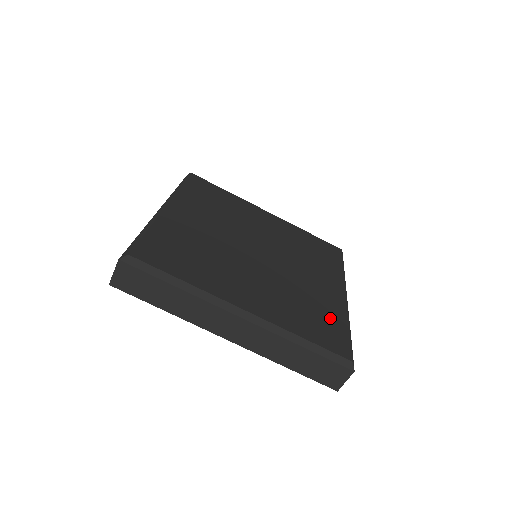
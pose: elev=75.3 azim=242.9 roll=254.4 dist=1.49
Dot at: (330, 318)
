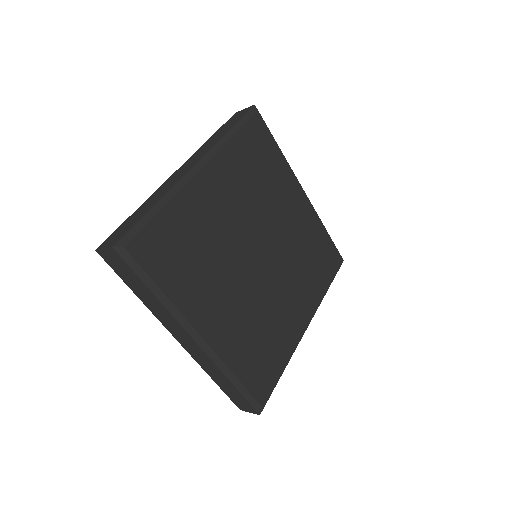
Dot at: (276, 355)
